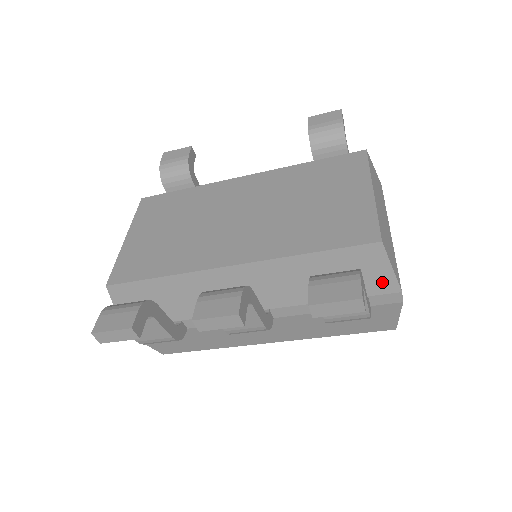
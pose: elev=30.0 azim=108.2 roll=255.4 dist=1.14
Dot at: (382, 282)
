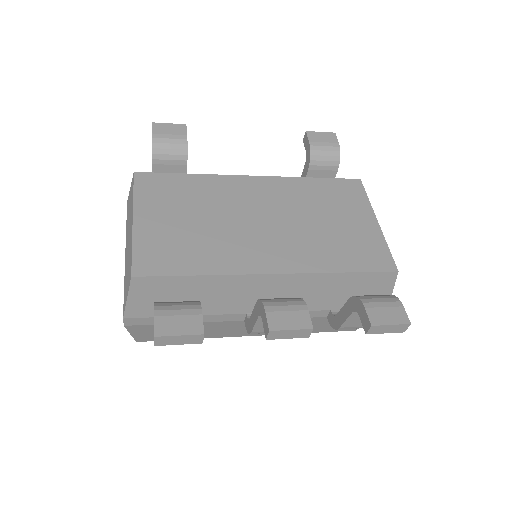
Dot at: occluded
